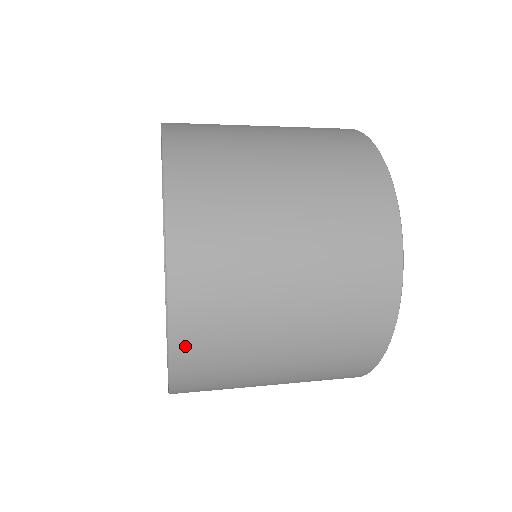
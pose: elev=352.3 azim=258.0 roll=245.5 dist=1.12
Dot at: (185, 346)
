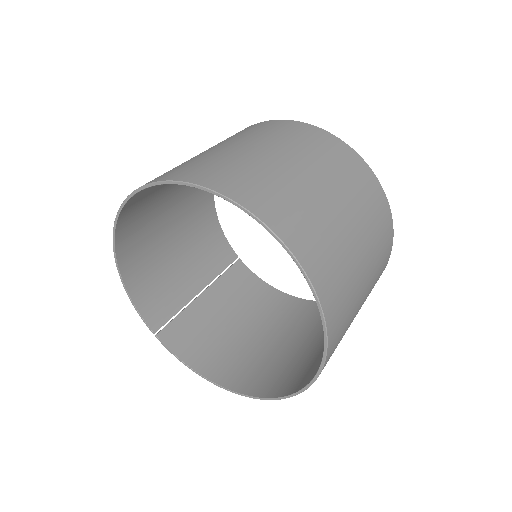
Dot at: occluded
